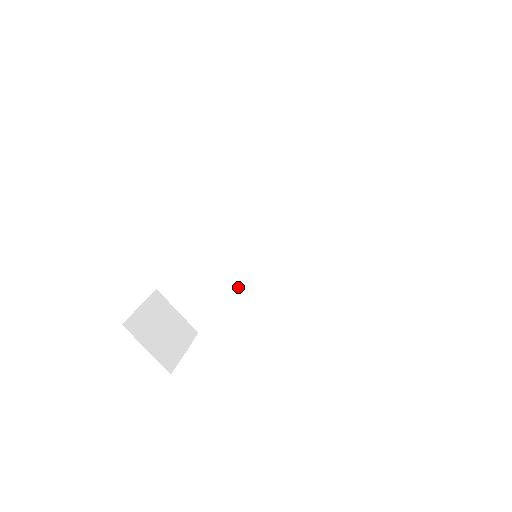
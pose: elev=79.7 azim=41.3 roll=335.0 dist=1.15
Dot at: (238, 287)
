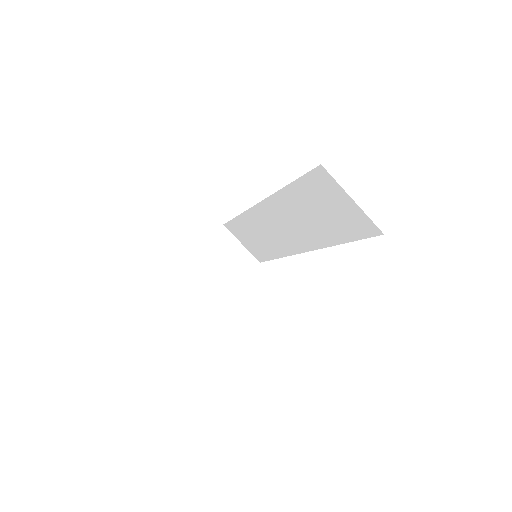
Dot at: (274, 248)
